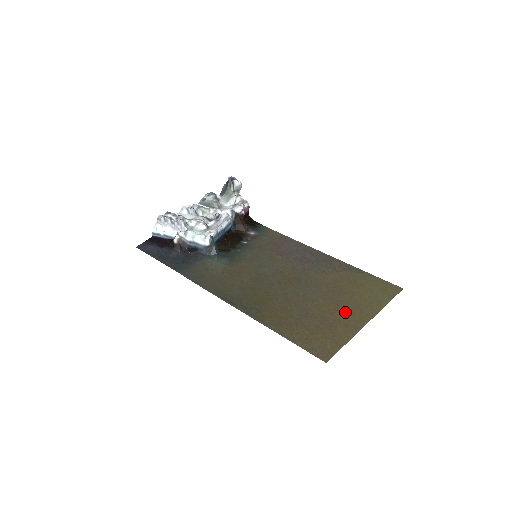
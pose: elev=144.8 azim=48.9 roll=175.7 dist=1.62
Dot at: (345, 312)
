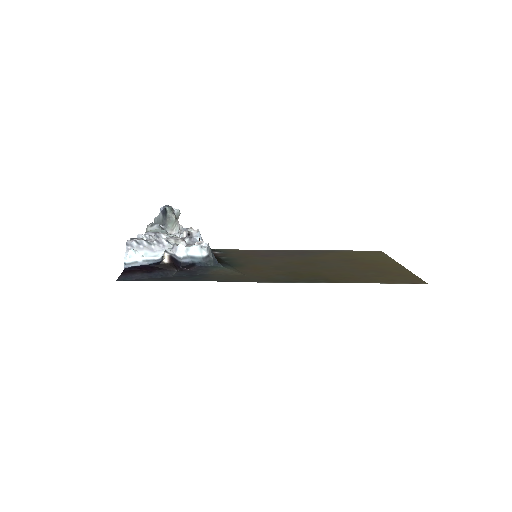
Dot at: (378, 265)
